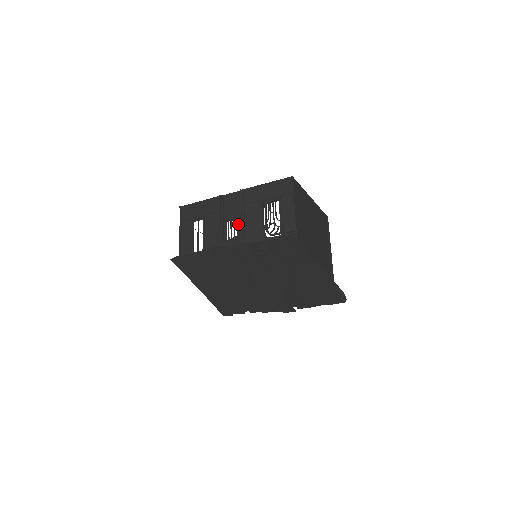
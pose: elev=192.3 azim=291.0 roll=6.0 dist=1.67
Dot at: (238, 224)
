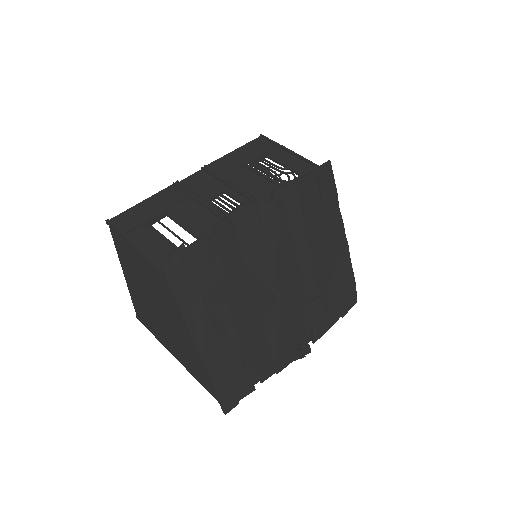
Dot at: (232, 195)
